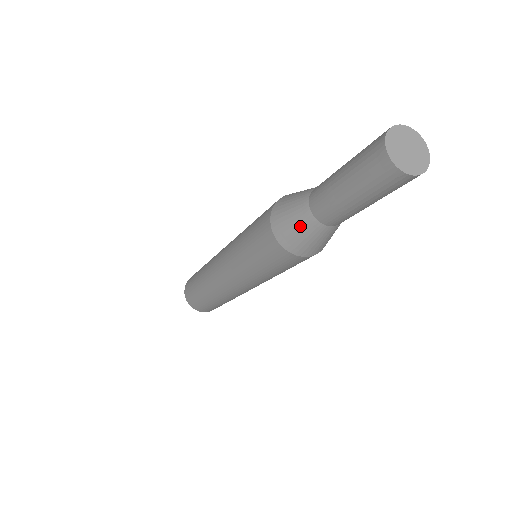
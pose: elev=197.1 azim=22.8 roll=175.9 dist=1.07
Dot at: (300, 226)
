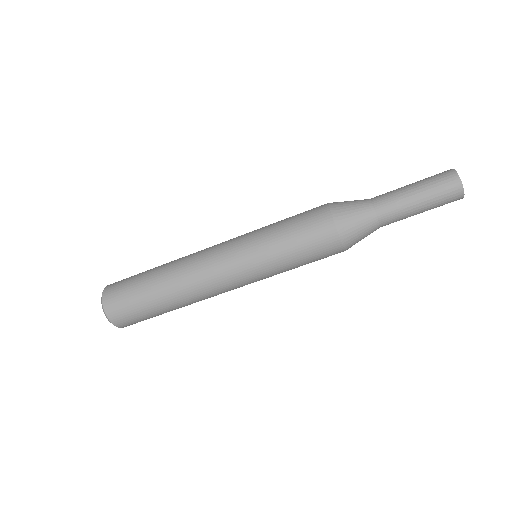
Dot at: (356, 204)
